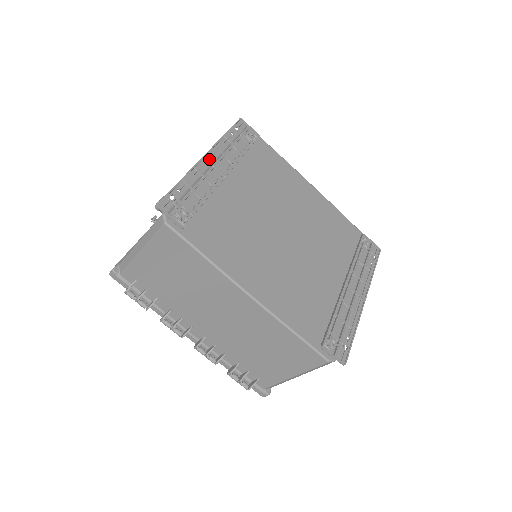
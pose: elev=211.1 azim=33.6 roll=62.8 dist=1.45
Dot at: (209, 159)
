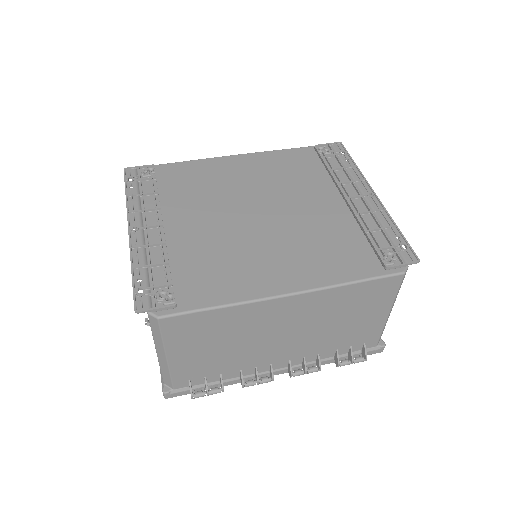
Dot at: (135, 228)
